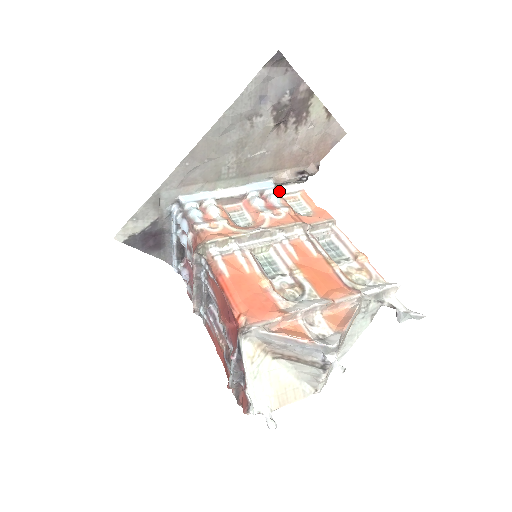
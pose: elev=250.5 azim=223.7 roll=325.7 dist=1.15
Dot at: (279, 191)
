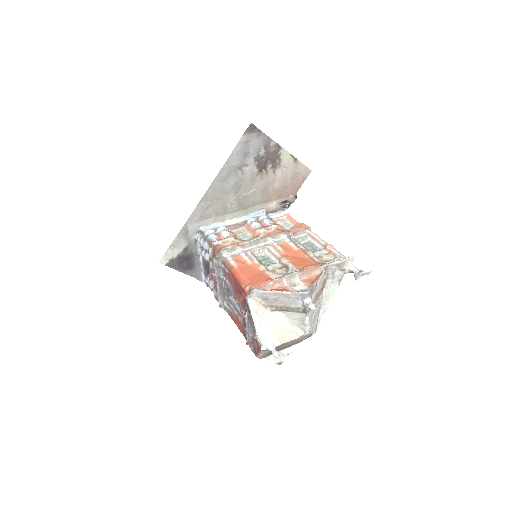
Dot at: (270, 217)
